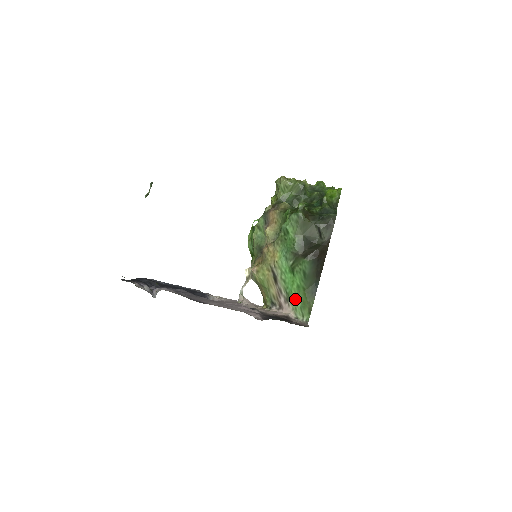
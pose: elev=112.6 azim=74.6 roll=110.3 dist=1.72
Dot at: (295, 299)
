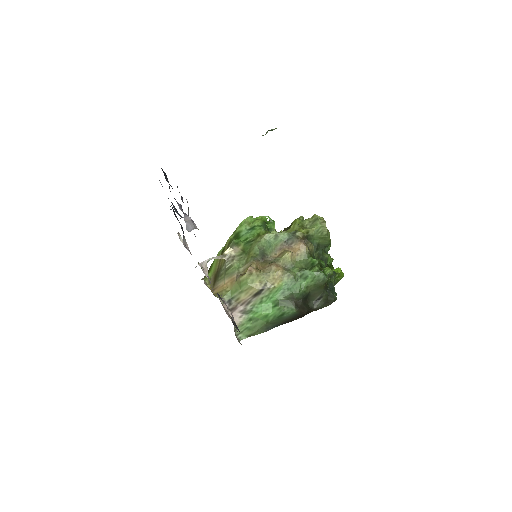
Dot at: (252, 319)
